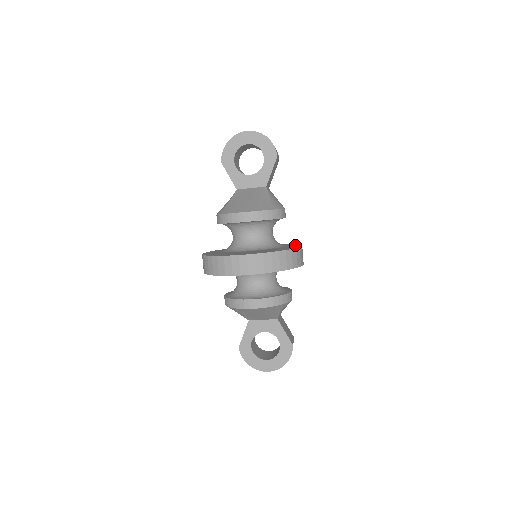
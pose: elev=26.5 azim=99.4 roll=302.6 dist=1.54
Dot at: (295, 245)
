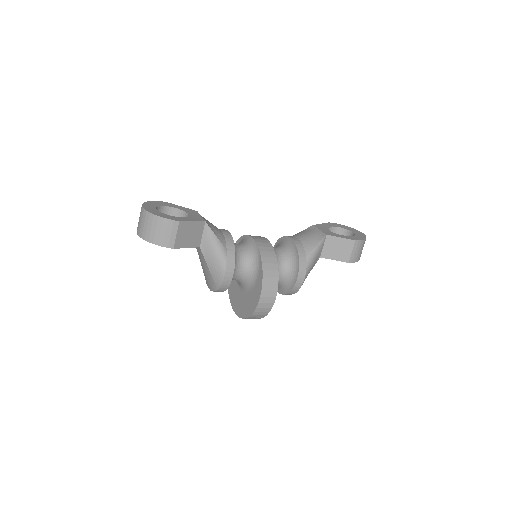
Dot at: (259, 286)
